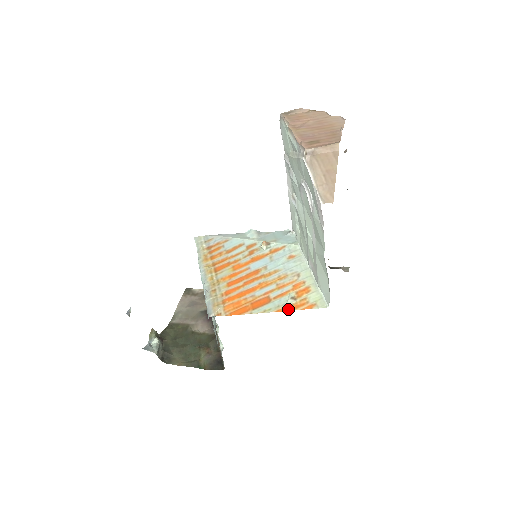
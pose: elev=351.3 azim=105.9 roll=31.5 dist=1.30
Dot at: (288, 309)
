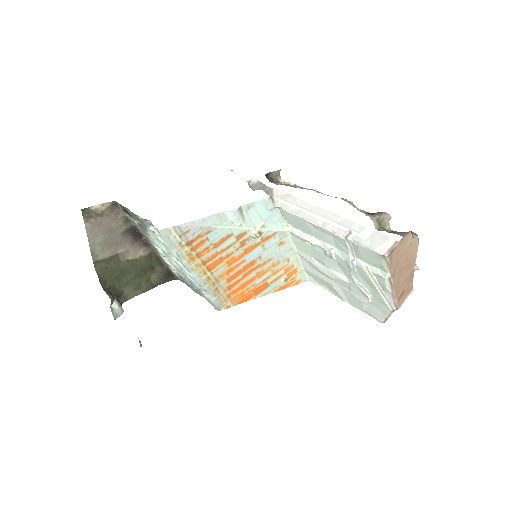
Dot at: occluded
